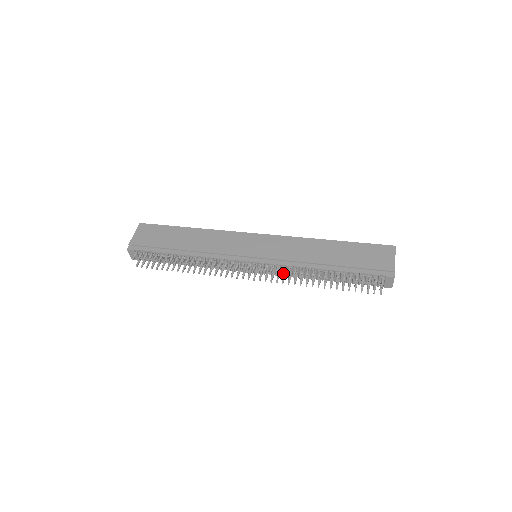
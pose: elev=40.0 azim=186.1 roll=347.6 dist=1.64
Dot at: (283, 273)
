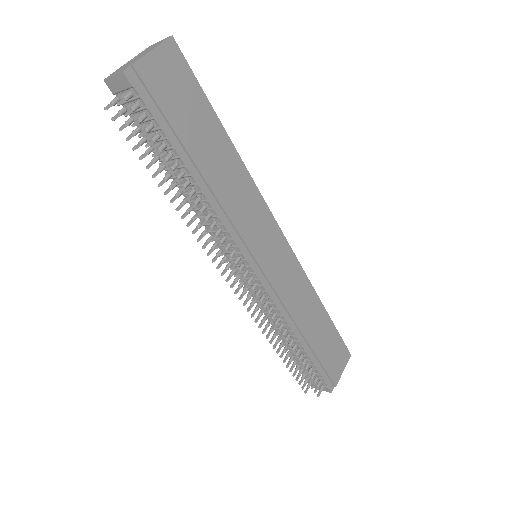
Dot at: occluded
